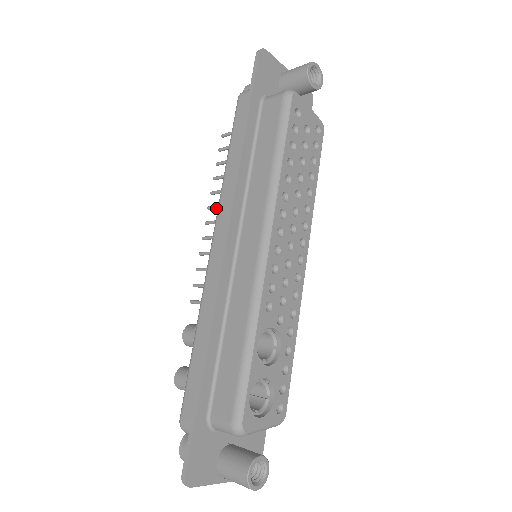
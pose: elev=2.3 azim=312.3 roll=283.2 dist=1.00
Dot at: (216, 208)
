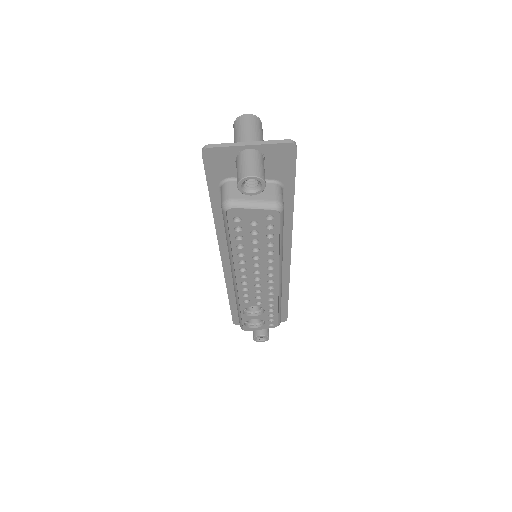
Dot at: occluded
